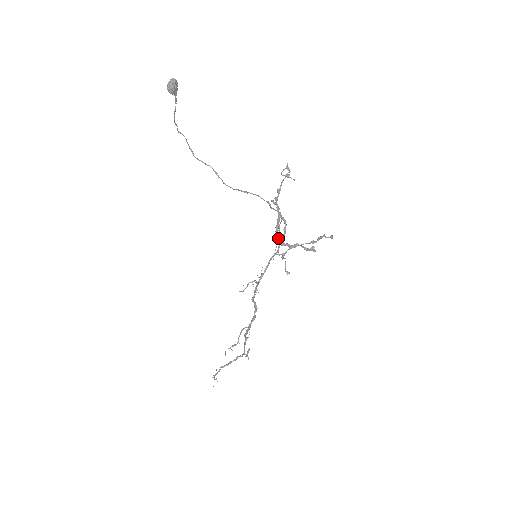
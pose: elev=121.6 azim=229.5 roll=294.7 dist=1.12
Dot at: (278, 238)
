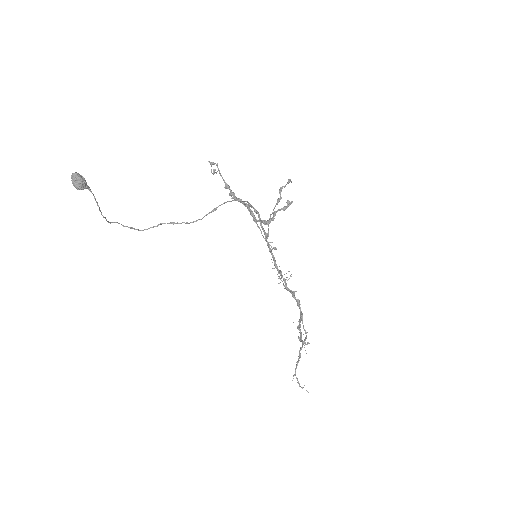
Dot at: (261, 222)
